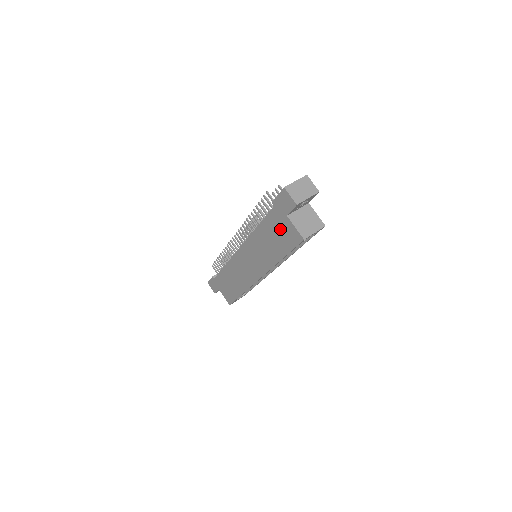
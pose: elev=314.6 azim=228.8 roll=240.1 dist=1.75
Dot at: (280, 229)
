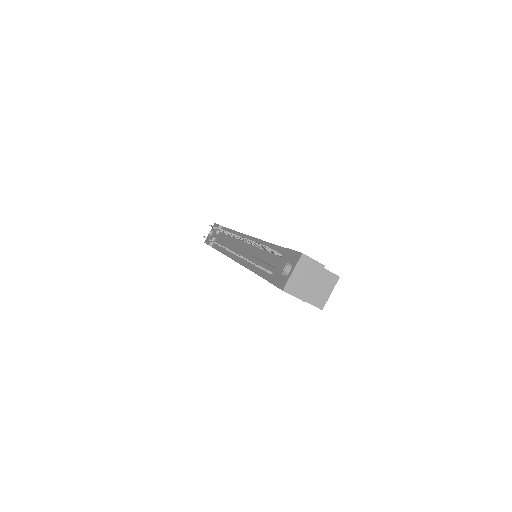
Dot at: occluded
